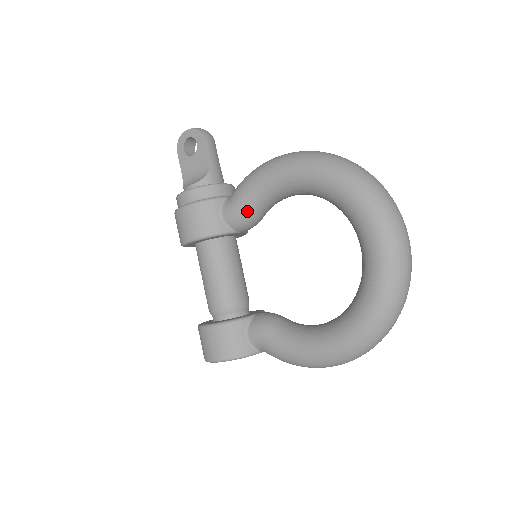
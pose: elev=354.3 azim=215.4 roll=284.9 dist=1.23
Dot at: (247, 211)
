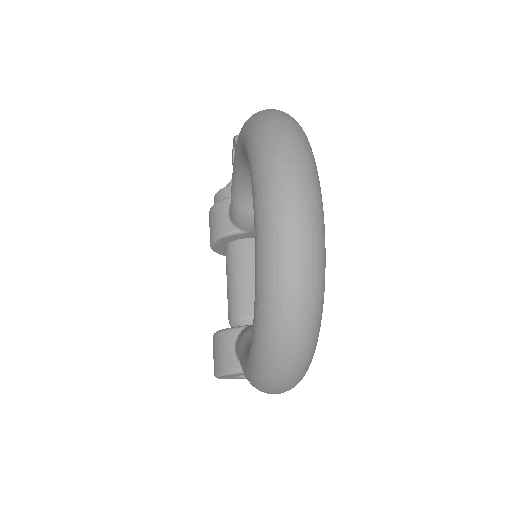
Dot at: (237, 204)
